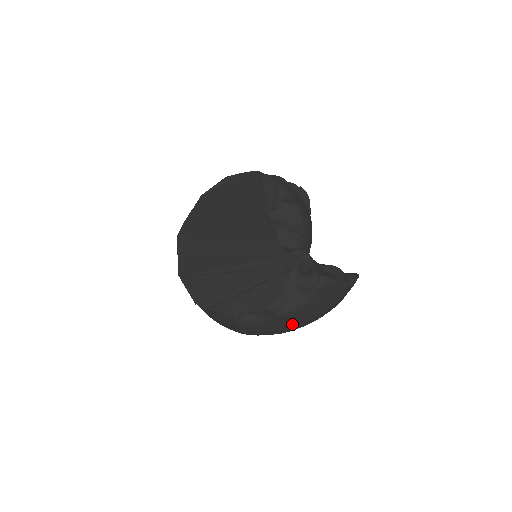
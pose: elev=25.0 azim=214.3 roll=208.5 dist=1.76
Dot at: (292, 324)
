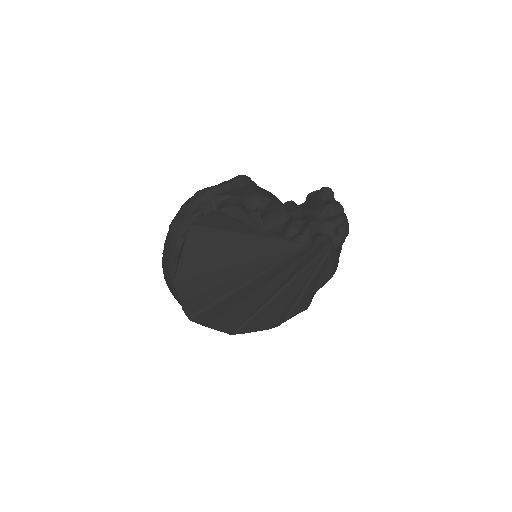
Dot at: occluded
